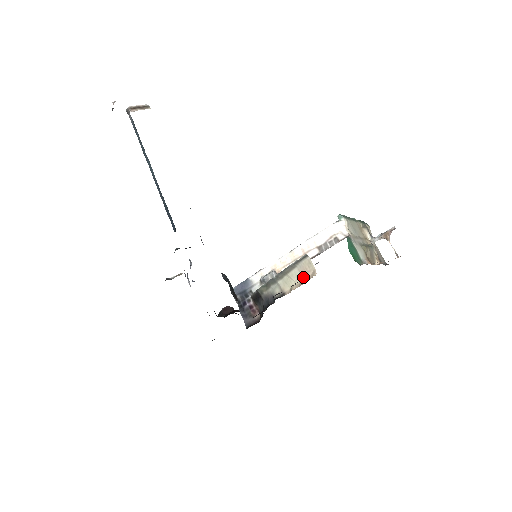
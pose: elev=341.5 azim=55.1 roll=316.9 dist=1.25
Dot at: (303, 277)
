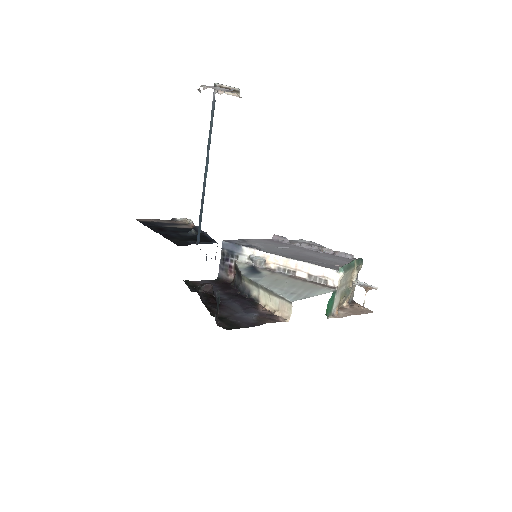
Dot at: (279, 310)
